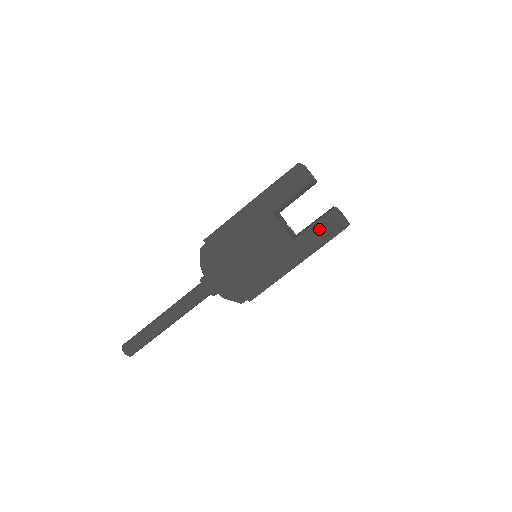
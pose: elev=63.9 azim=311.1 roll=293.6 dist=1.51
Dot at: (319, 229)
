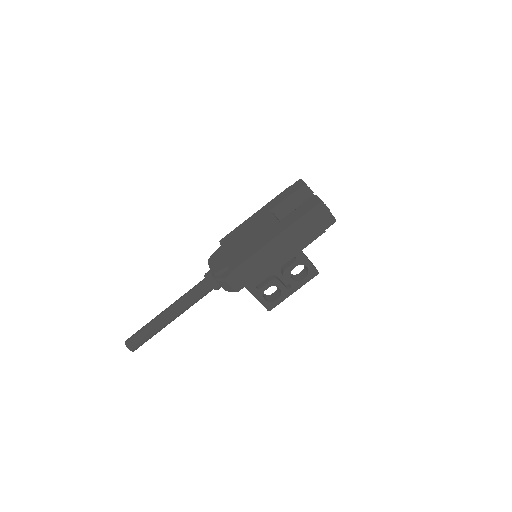
Dot at: (300, 209)
